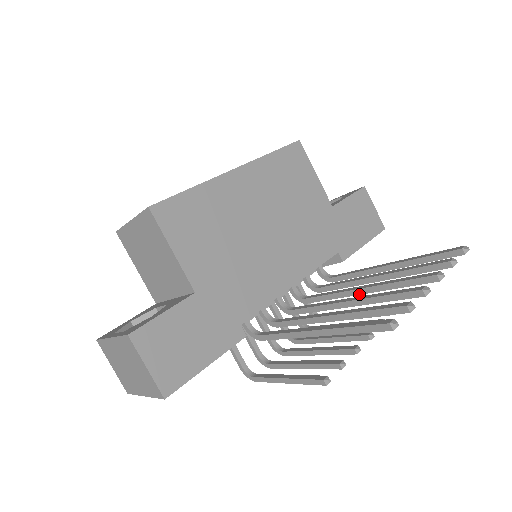
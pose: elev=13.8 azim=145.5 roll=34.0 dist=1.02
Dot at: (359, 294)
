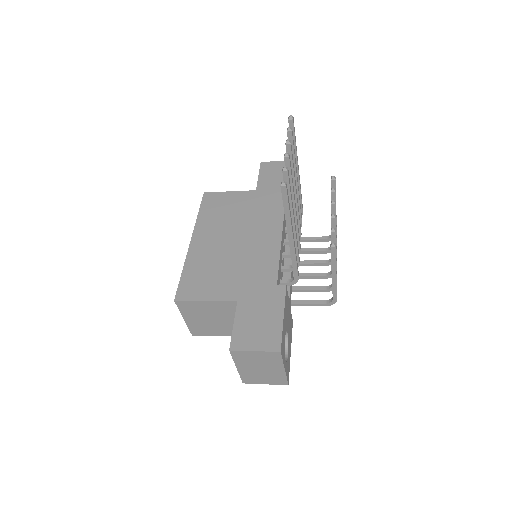
Dot at: (296, 198)
